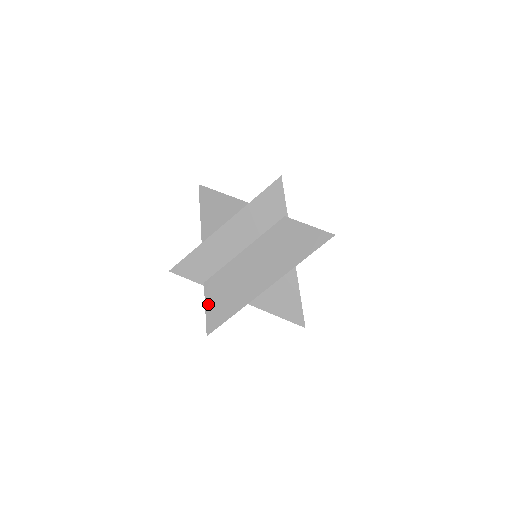
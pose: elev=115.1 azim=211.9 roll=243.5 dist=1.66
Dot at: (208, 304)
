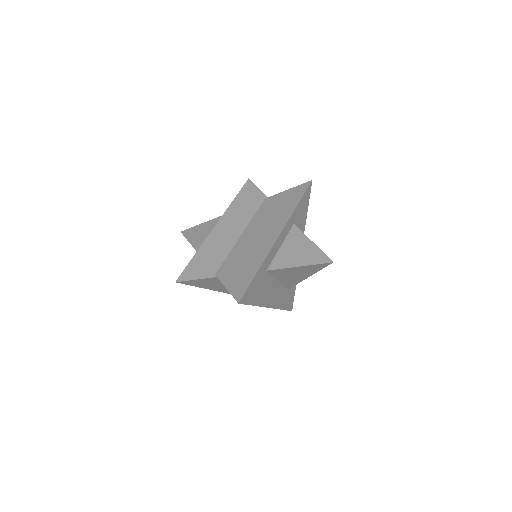
Dot at: (227, 283)
